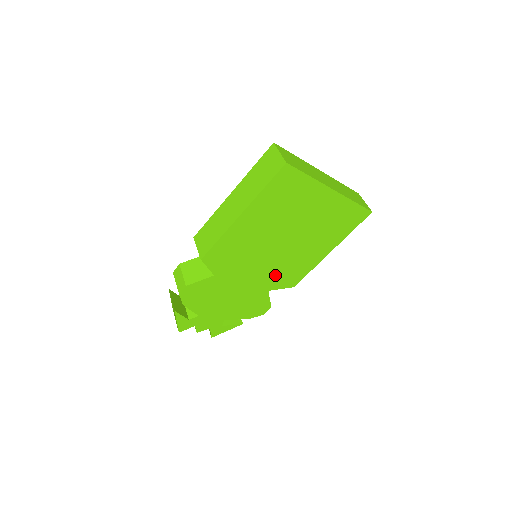
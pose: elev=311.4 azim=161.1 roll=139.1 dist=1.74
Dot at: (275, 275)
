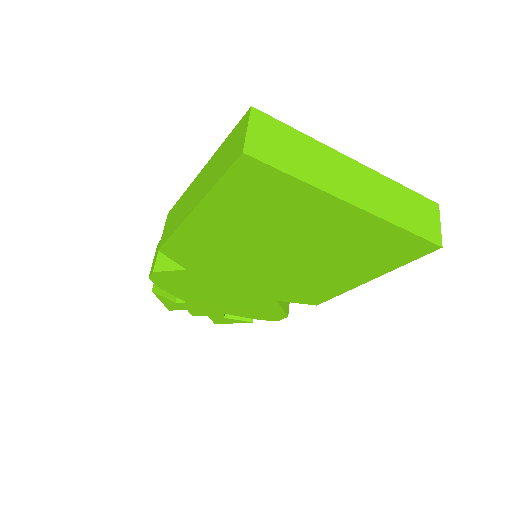
Dot at: (281, 287)
